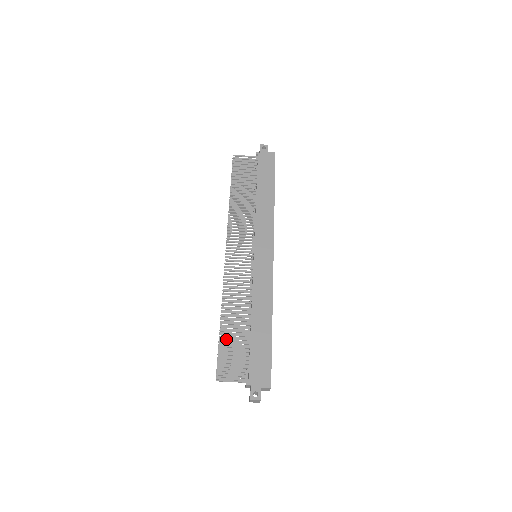
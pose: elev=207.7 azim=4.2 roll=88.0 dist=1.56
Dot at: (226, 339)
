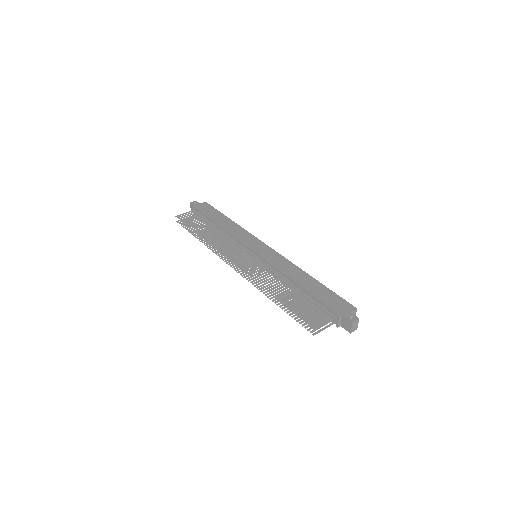
Dot at: occluded
